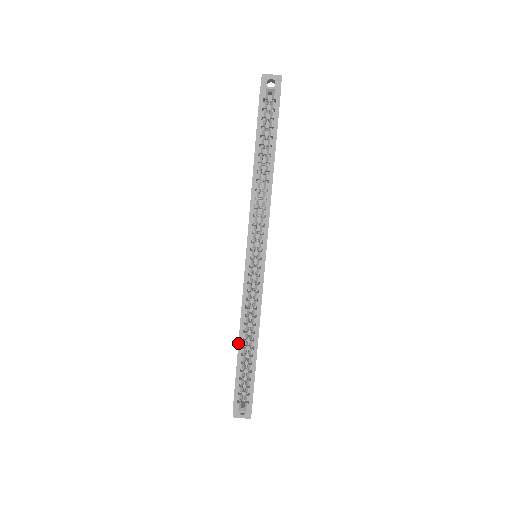
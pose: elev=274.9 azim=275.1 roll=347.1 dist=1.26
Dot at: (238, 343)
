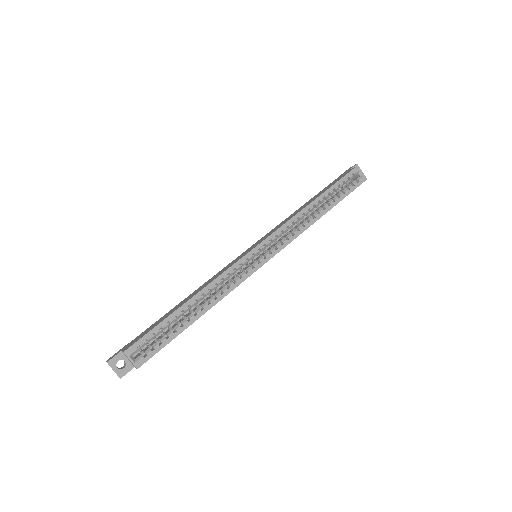
Dot at: (189, 299)
